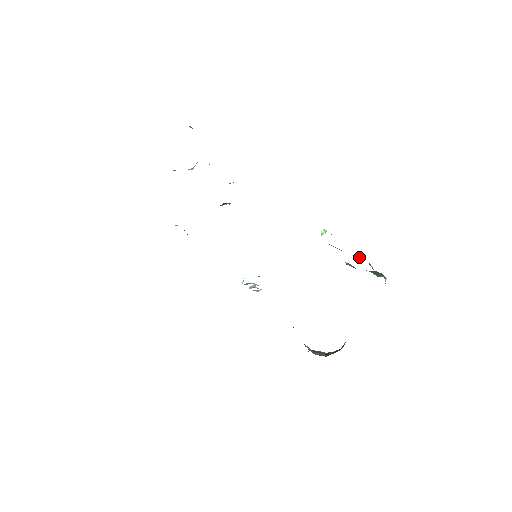
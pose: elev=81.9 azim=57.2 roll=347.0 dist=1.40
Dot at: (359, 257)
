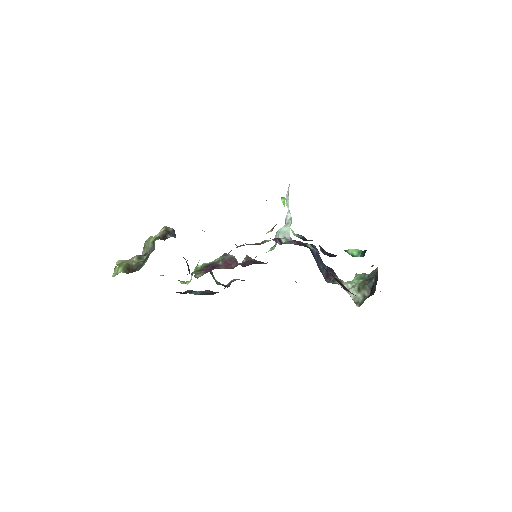
Dot at: occluded
